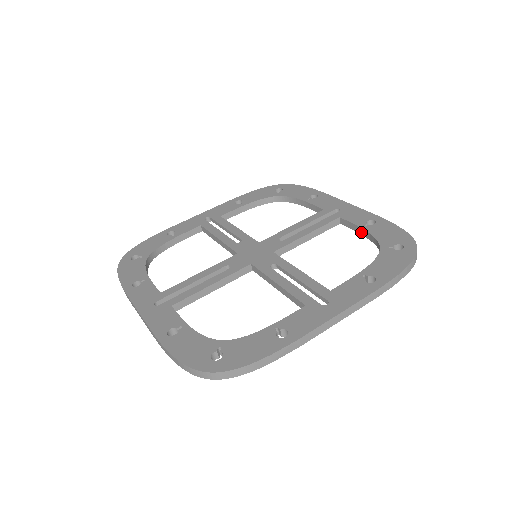
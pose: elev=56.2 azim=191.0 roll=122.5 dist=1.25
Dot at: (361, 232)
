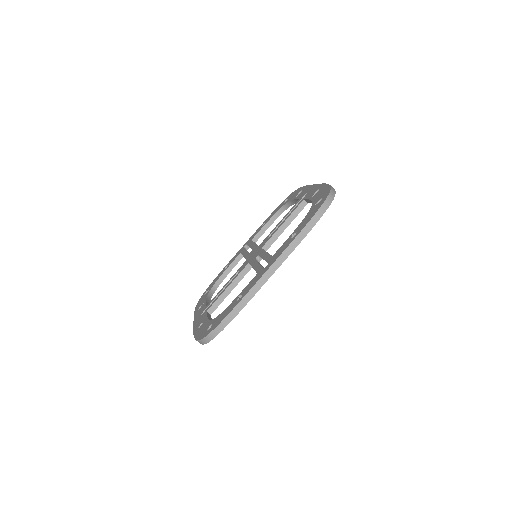
Dot at: occluded
